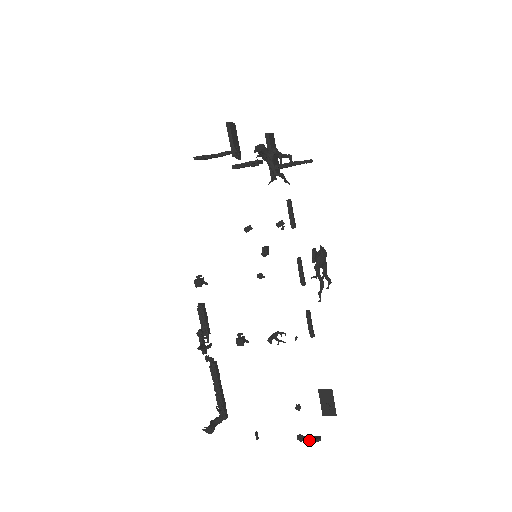
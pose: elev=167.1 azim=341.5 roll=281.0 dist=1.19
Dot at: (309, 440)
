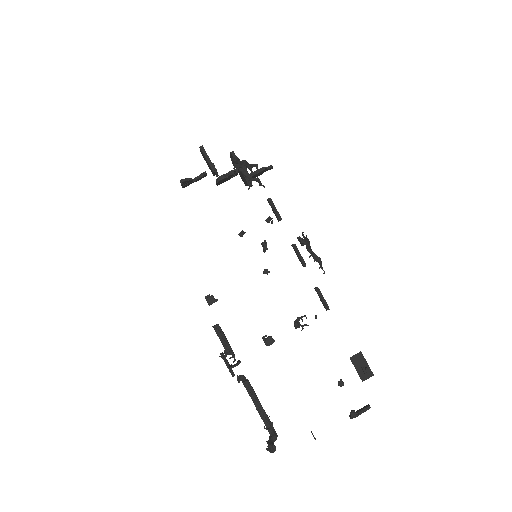
Dot at: (361, 412)
